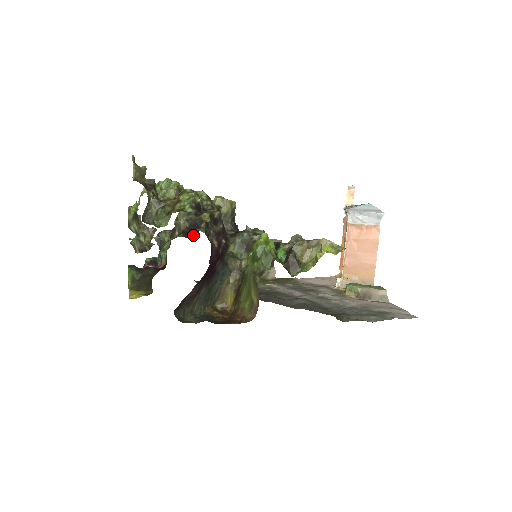
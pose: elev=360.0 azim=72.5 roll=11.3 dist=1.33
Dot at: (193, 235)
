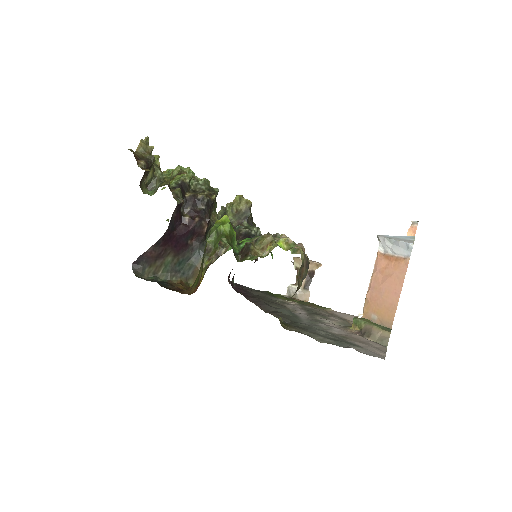
Dot at: occluded
